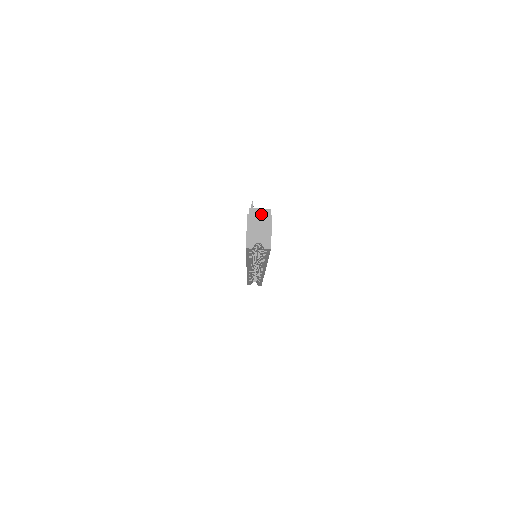
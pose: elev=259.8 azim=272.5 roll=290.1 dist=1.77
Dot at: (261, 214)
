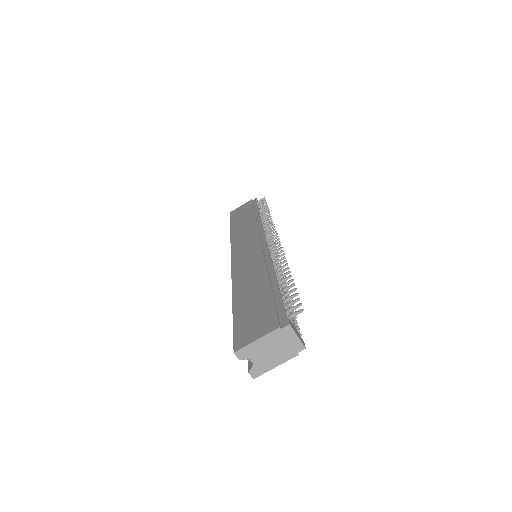
Dot at: (291, 342)
